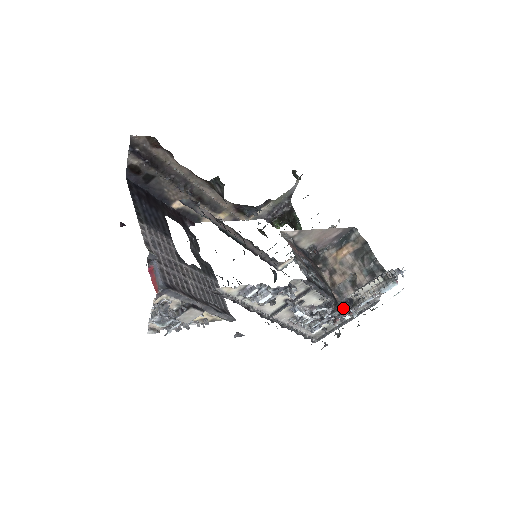
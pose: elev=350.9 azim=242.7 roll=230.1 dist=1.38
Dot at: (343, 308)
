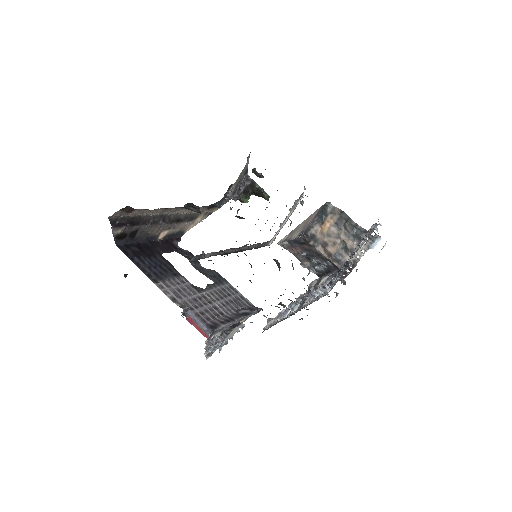
Dot at: (345, 270)
